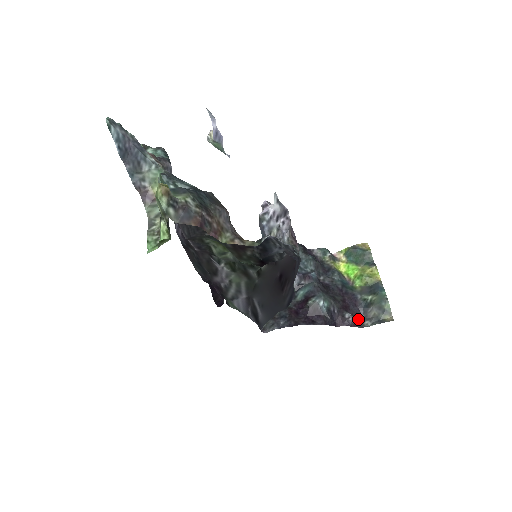
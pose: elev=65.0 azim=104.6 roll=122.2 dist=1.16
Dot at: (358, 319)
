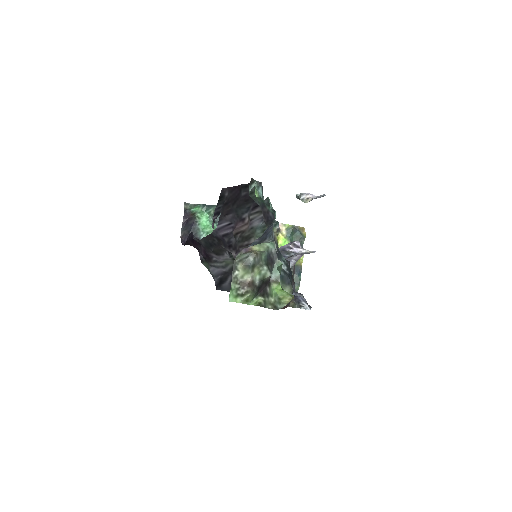
Dot at: occluded
